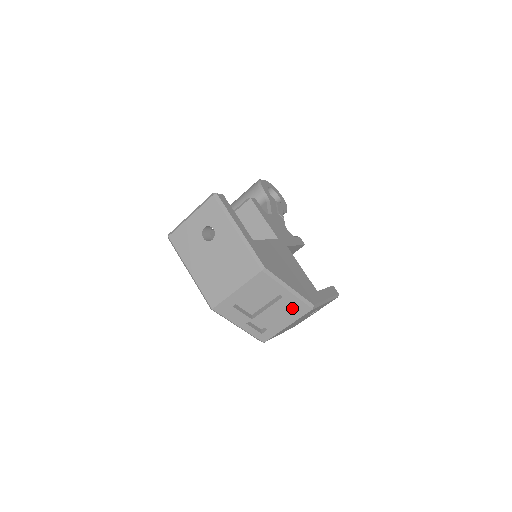
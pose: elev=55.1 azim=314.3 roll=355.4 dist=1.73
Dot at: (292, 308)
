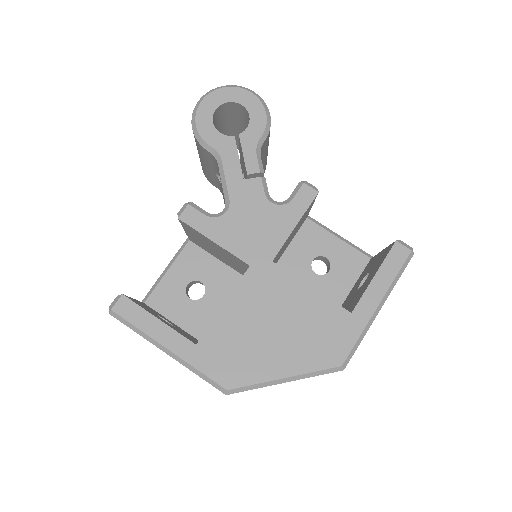
Dot at: occluded
